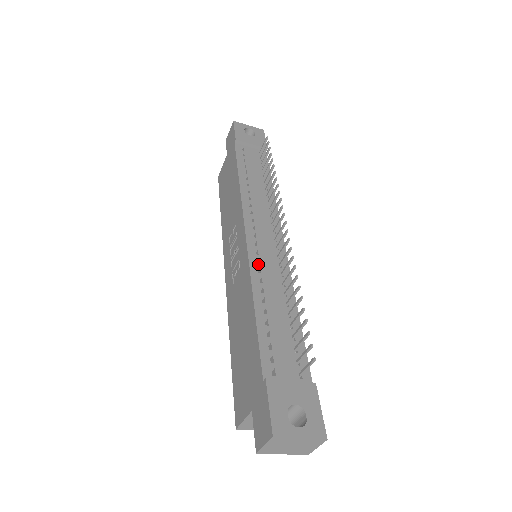
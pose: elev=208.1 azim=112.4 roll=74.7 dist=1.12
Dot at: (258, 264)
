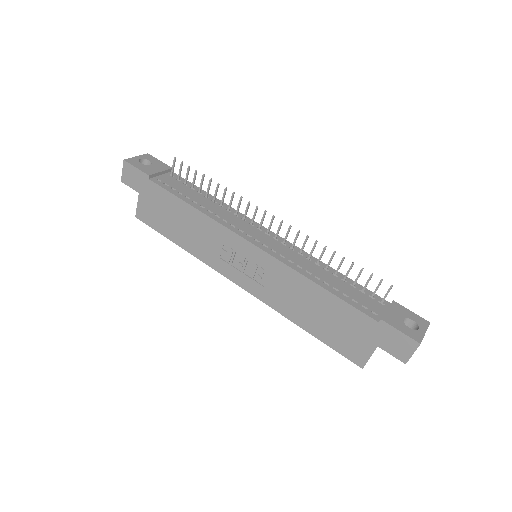
Dot at: (285, 258)
